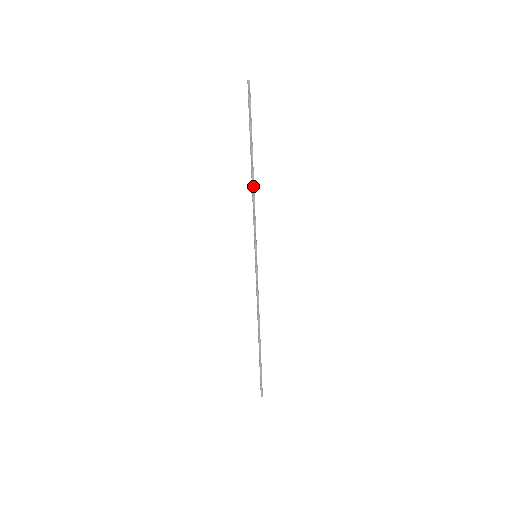
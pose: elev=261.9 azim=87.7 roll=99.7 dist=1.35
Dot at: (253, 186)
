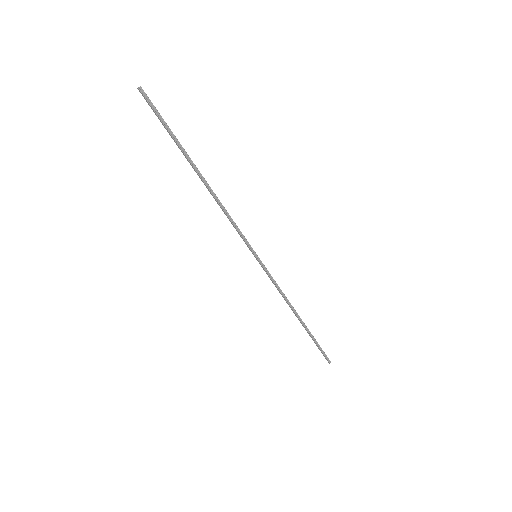
Dot at: (214, 194)
